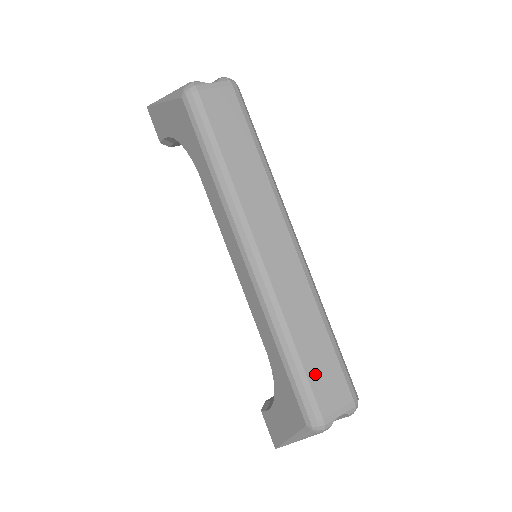
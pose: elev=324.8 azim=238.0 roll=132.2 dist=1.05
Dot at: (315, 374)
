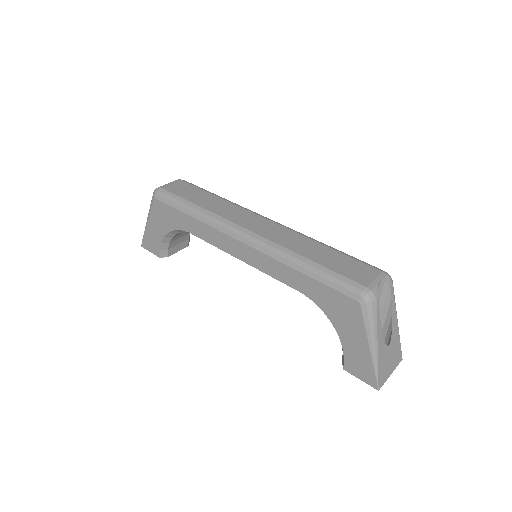
Dot at: (338, 268)
